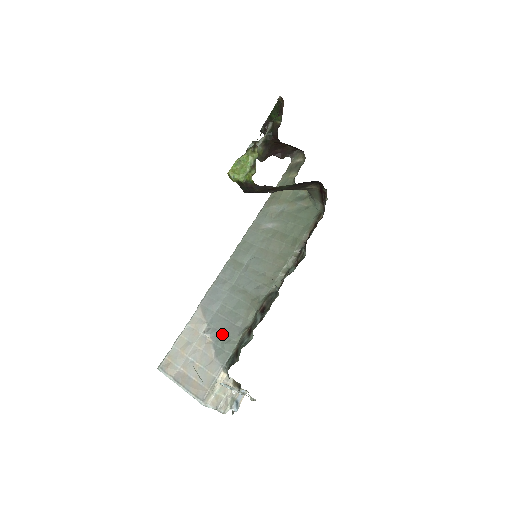
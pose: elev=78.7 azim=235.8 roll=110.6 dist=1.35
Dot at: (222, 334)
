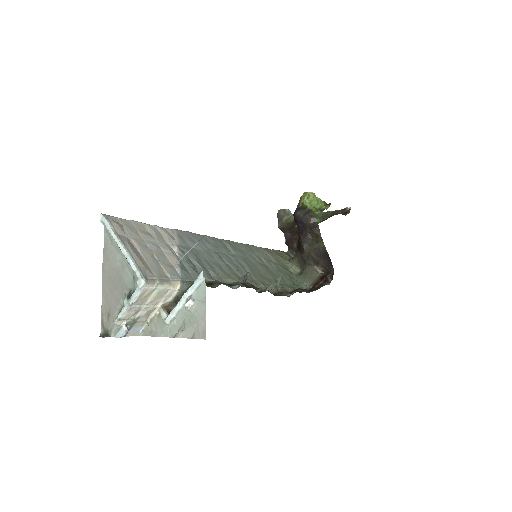
Dot at: (193, 263)
